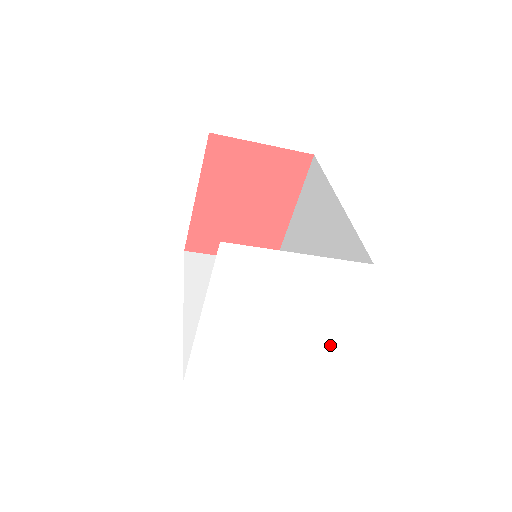
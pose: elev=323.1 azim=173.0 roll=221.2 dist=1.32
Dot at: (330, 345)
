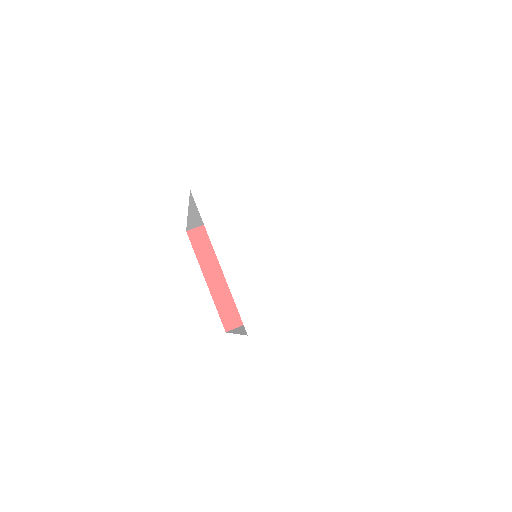
Dot at: (328, 233)
